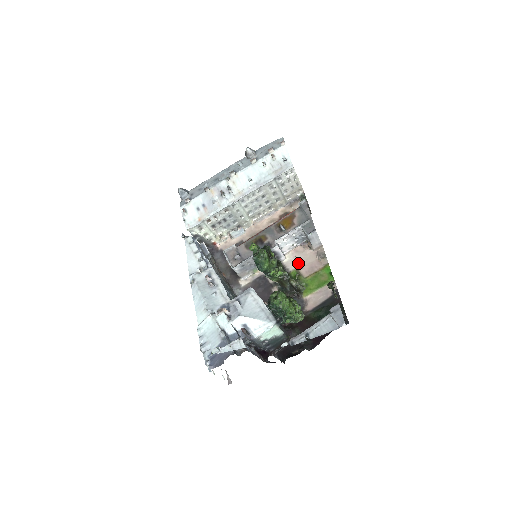
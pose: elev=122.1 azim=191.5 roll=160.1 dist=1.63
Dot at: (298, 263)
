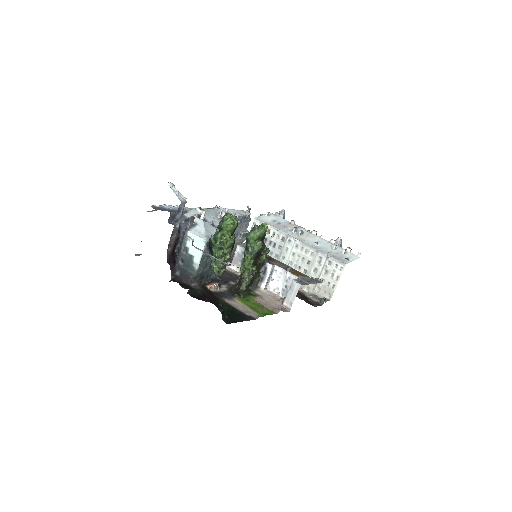
Dot at: (264, 296)
